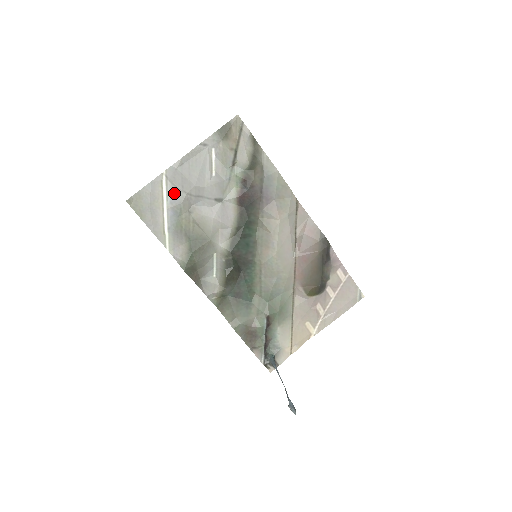
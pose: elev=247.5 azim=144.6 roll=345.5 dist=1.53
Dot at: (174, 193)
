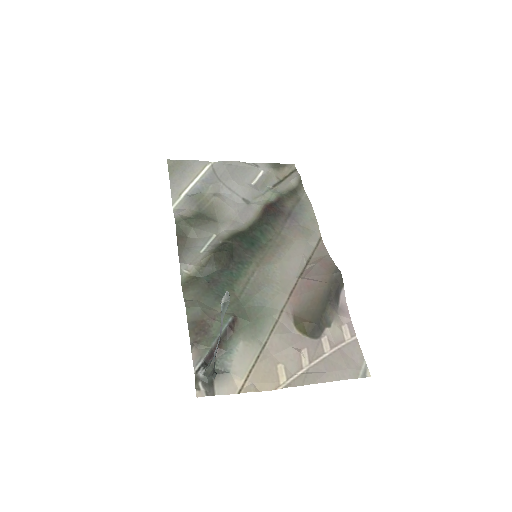
Dot at: (210, 176)
